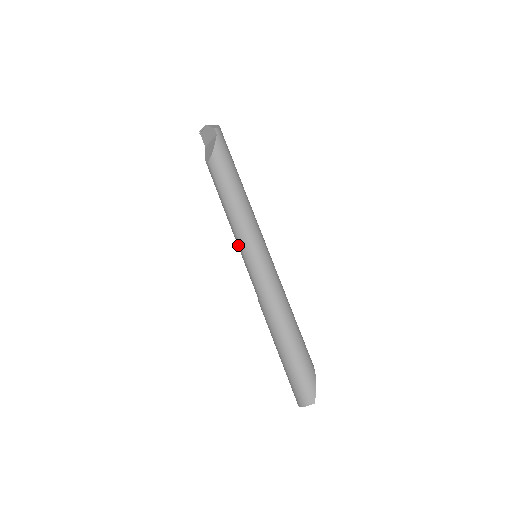
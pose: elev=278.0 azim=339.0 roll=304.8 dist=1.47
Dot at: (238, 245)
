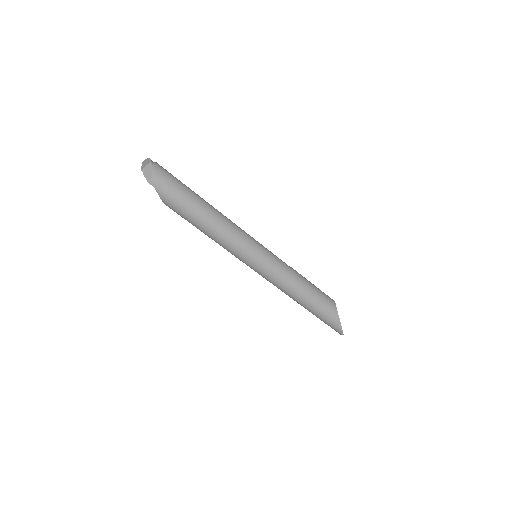
Dot at: occluded
